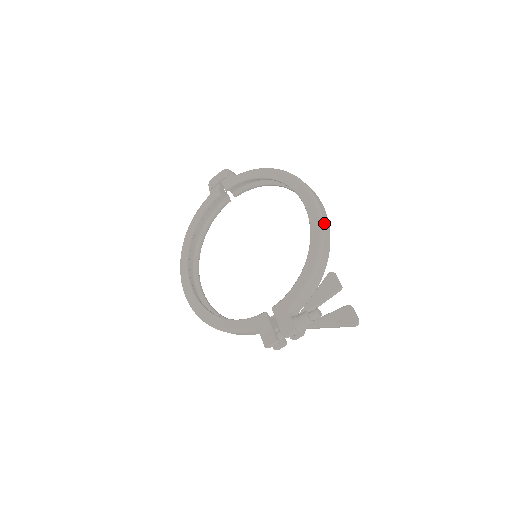
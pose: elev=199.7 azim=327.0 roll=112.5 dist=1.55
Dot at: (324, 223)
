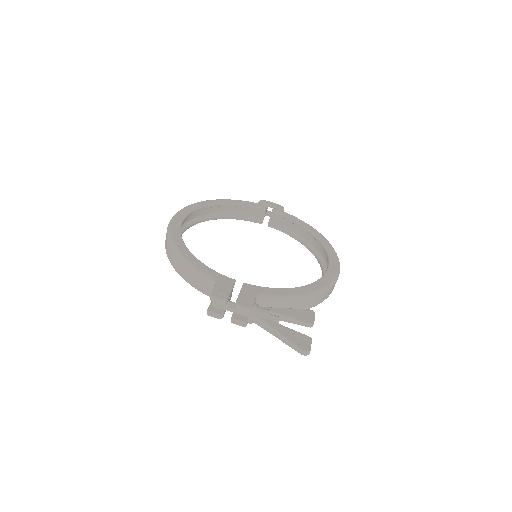
Dot at: (334, 285)
